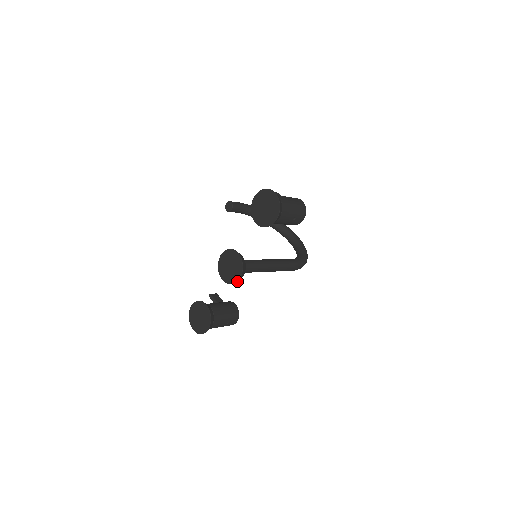
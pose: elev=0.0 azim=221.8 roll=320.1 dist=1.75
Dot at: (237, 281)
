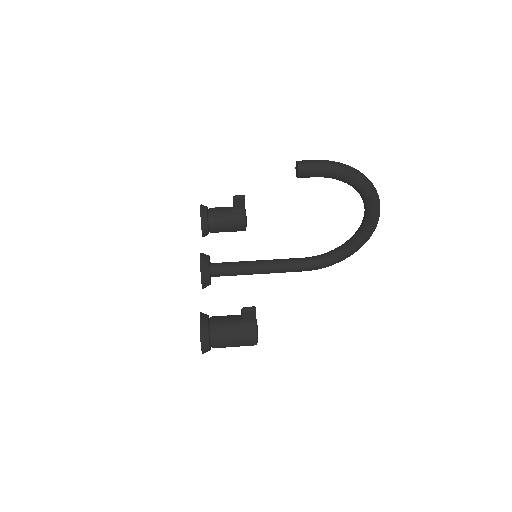
Dot at: occluded
